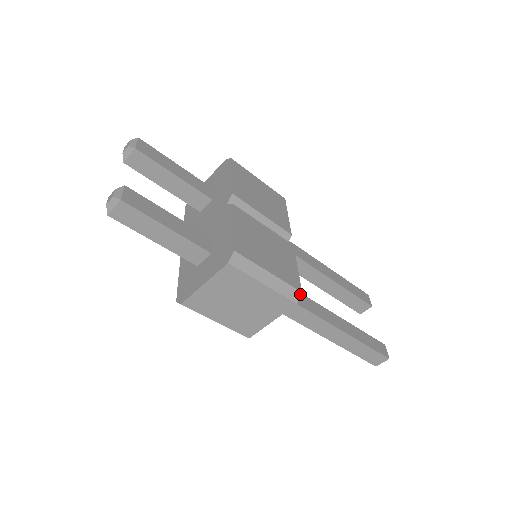
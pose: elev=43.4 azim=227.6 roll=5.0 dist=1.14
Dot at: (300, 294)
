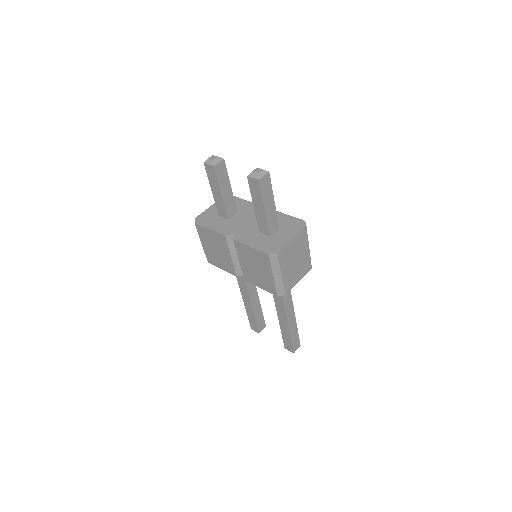
Dot at: occluded
